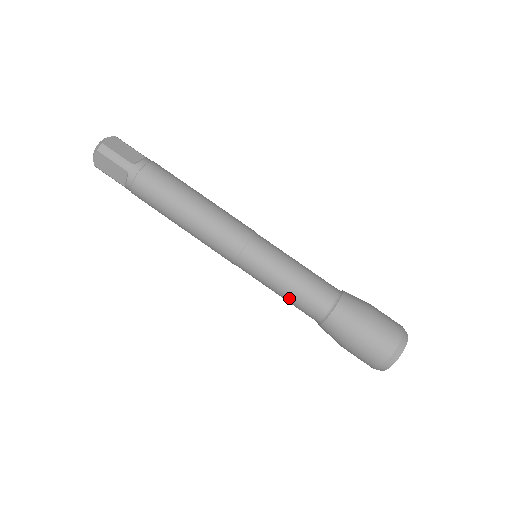
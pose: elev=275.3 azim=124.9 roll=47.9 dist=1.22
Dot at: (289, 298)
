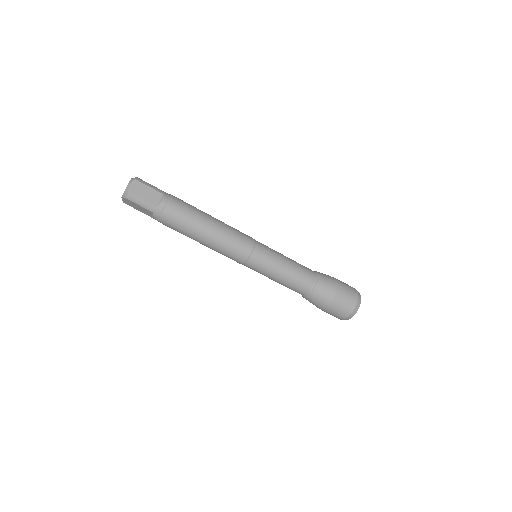
Dot at: (281, 284)
